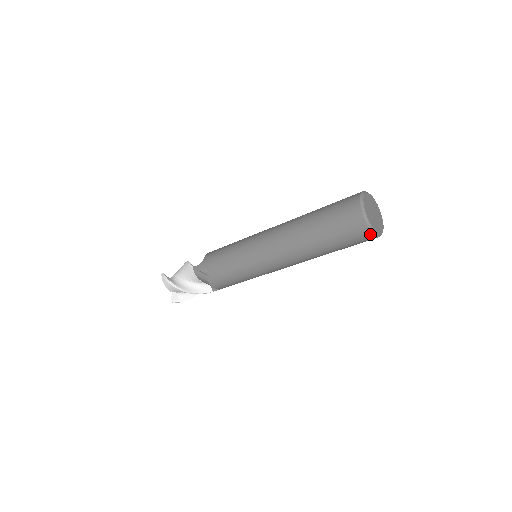
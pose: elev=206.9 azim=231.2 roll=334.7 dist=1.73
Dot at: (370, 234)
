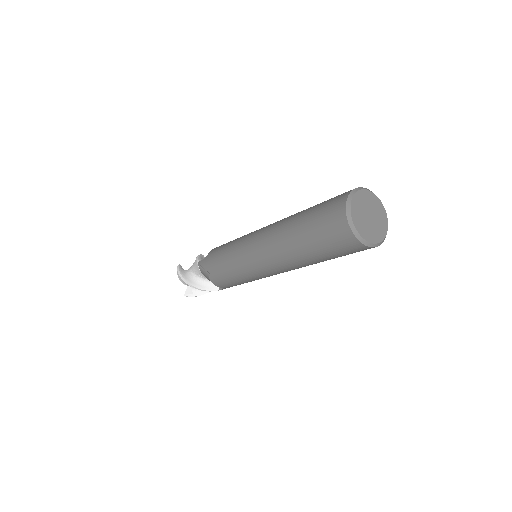
Dot at: (358, 243)
